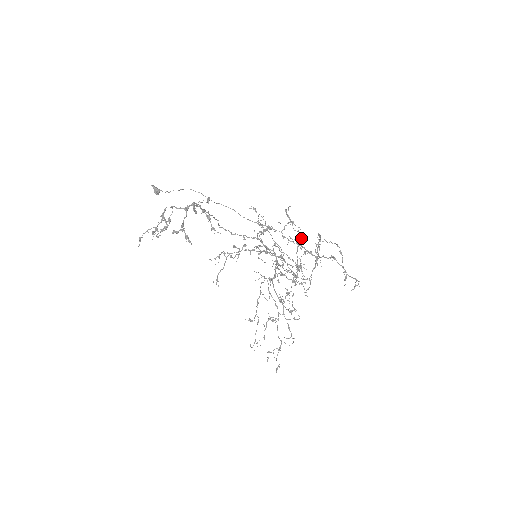
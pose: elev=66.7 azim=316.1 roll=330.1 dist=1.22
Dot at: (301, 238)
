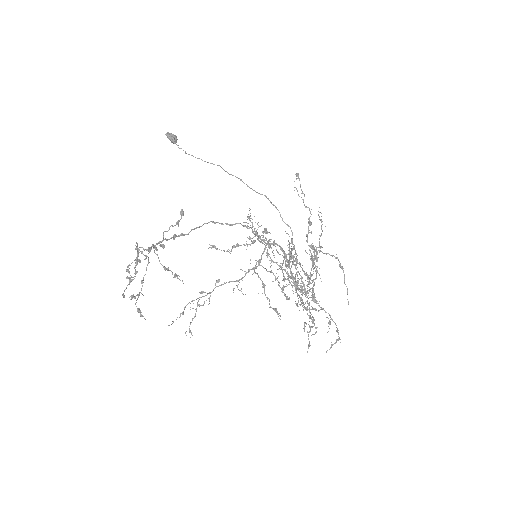
Dot at: (310, 223)
